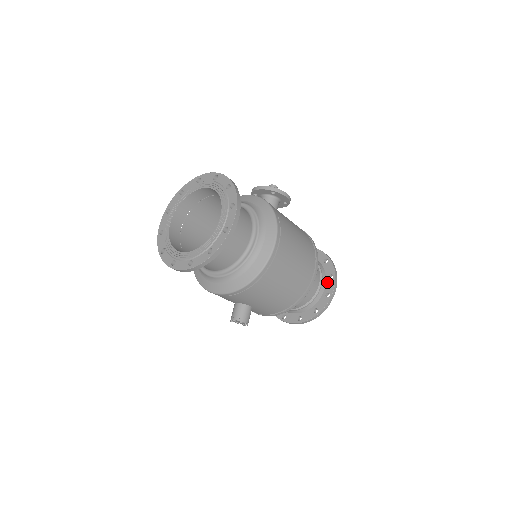
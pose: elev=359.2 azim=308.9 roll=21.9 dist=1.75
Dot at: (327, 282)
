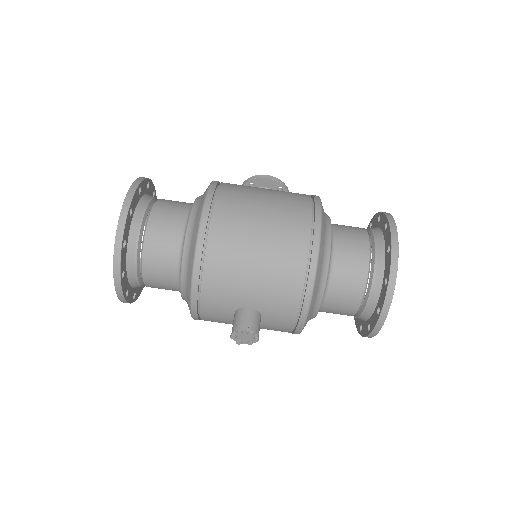
Dot at: (384, 237)
